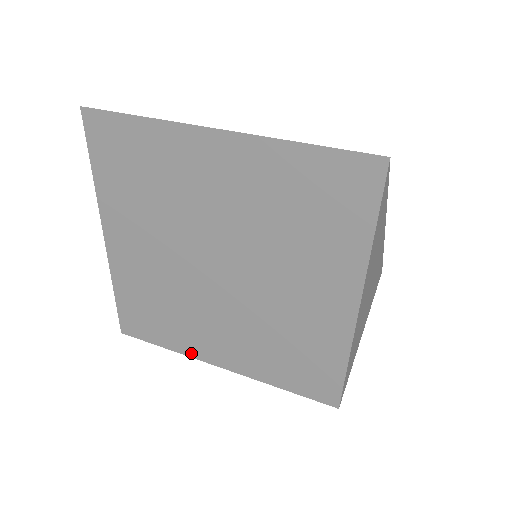
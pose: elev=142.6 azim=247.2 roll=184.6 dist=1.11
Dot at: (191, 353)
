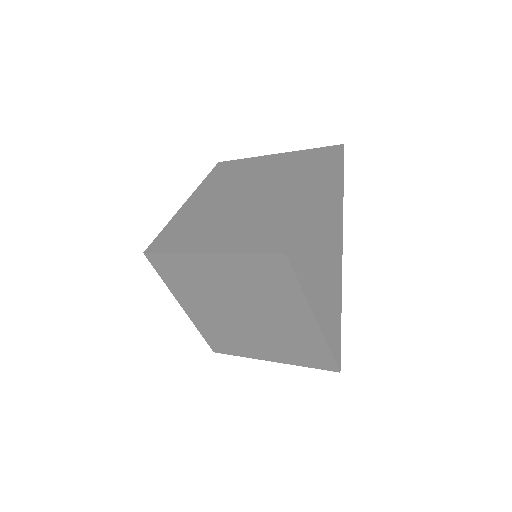
Dot at: (189, 250)
